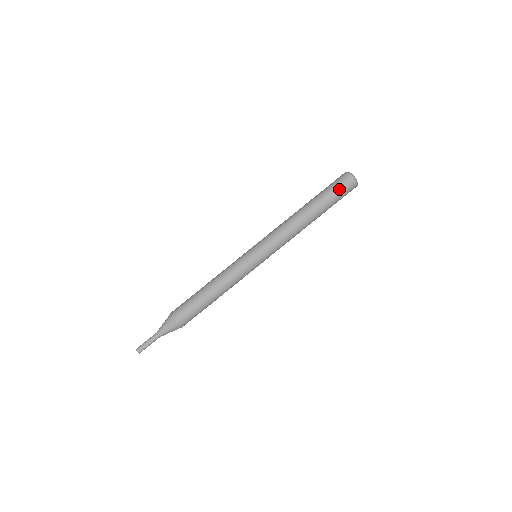
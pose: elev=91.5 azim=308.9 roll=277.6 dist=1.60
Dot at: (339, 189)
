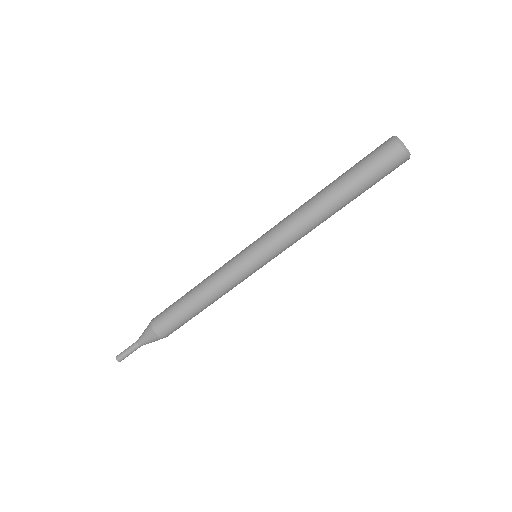
Dot at: (376, 163)
